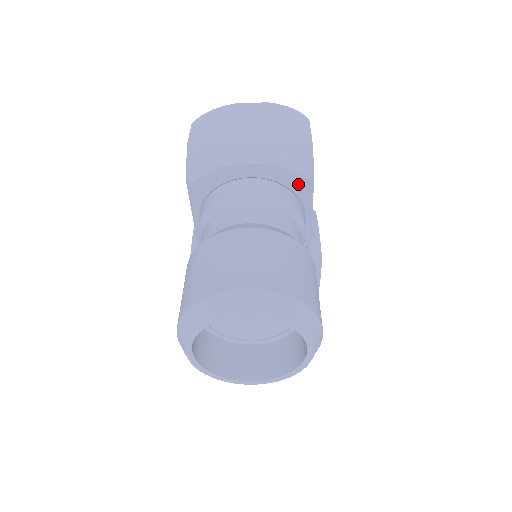
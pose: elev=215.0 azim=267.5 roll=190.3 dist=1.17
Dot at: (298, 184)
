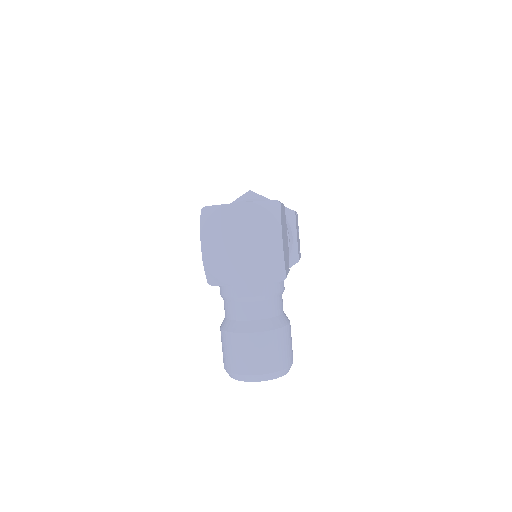
Dot at: occluded
